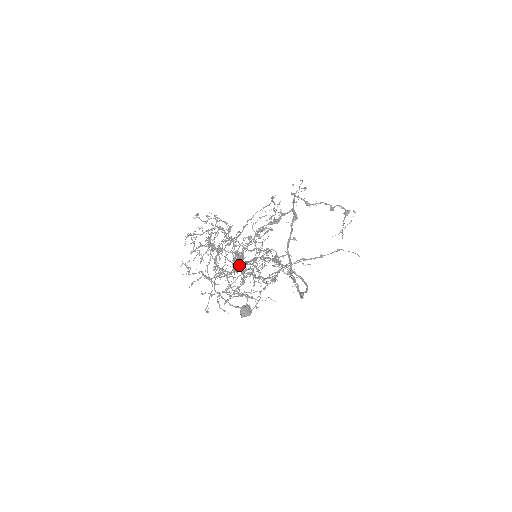
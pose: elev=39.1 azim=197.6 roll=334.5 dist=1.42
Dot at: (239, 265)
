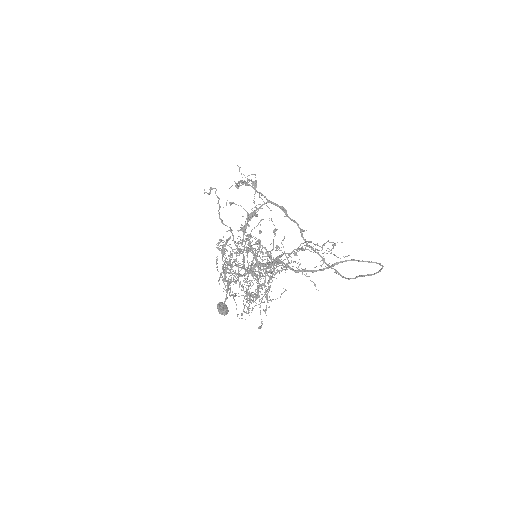
Dot at: (251, 271)
